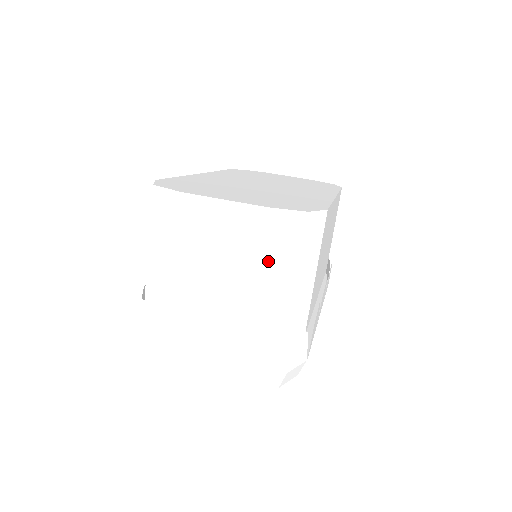
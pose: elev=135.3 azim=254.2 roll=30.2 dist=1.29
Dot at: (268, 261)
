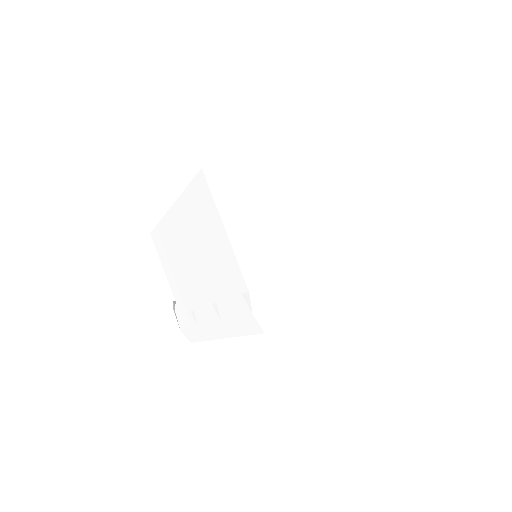
Dot at: (346, 167)
